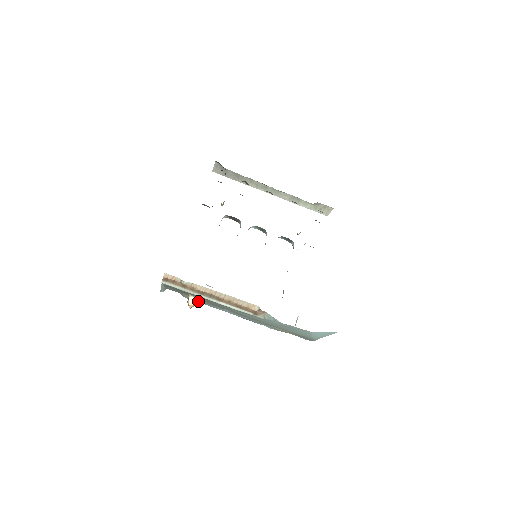
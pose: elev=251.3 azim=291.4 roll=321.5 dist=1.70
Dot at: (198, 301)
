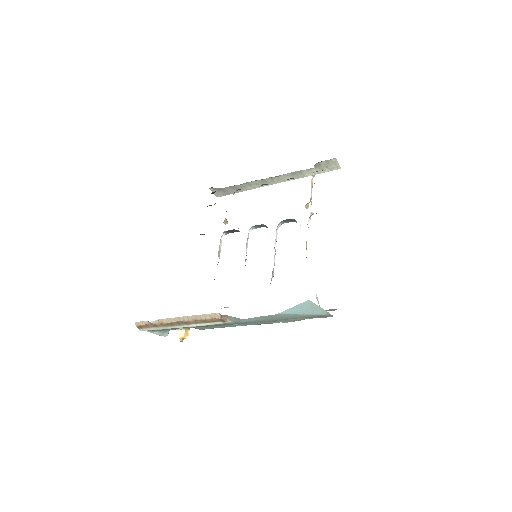
Dot at: (212, 328)
